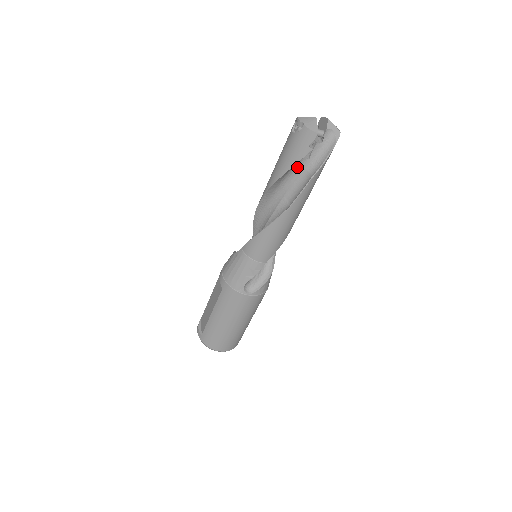
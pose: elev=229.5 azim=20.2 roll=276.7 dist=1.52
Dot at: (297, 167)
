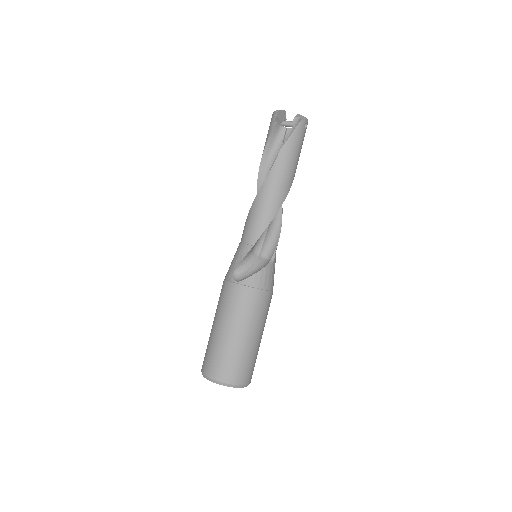
Dot at: (276, 152)
